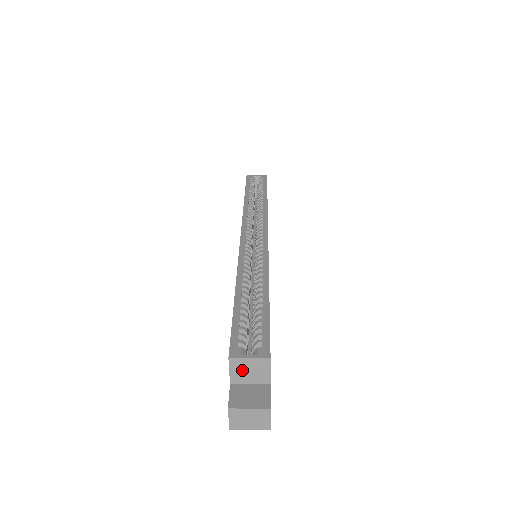
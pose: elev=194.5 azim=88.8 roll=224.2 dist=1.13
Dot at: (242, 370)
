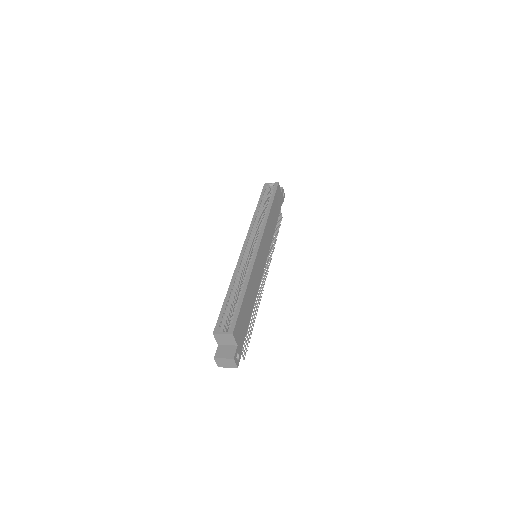
Dot at: (221, 339)
